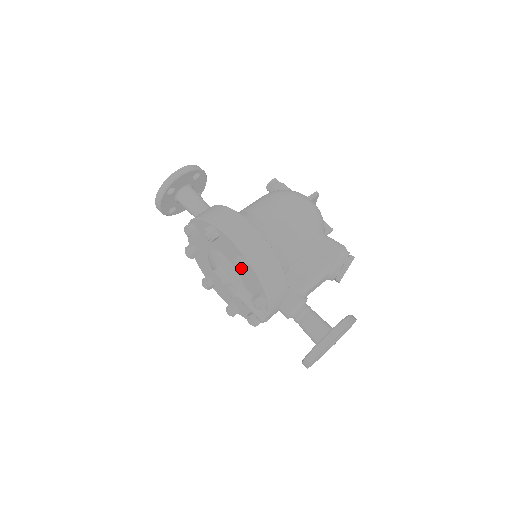
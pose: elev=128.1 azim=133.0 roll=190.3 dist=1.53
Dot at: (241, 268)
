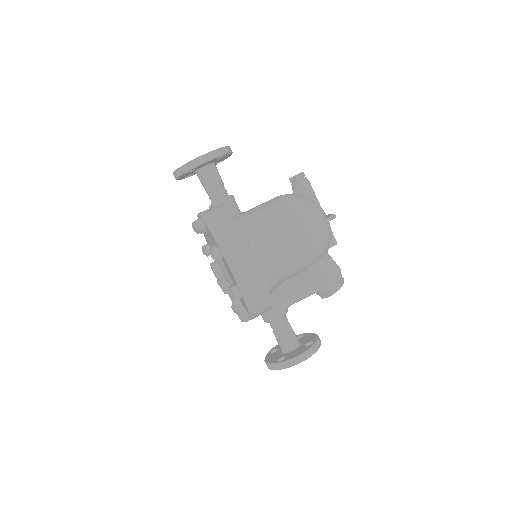
Dot at: (234, 298)
